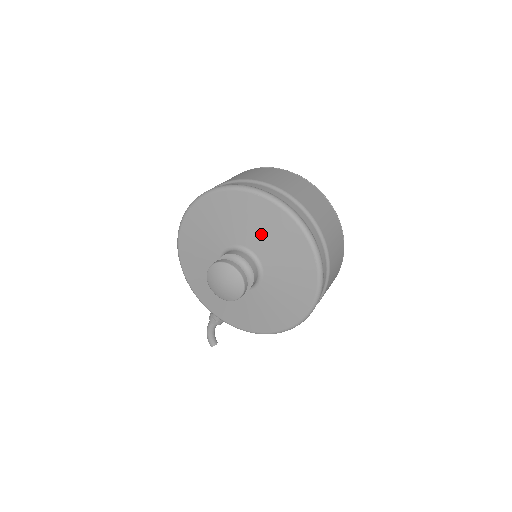
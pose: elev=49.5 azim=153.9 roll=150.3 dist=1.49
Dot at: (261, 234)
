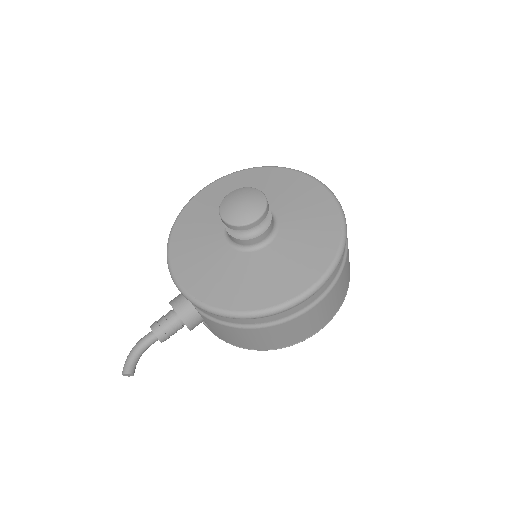
Dot at: (290, 200)
